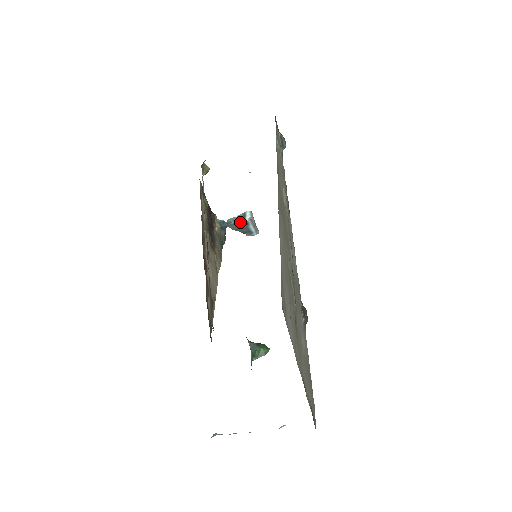
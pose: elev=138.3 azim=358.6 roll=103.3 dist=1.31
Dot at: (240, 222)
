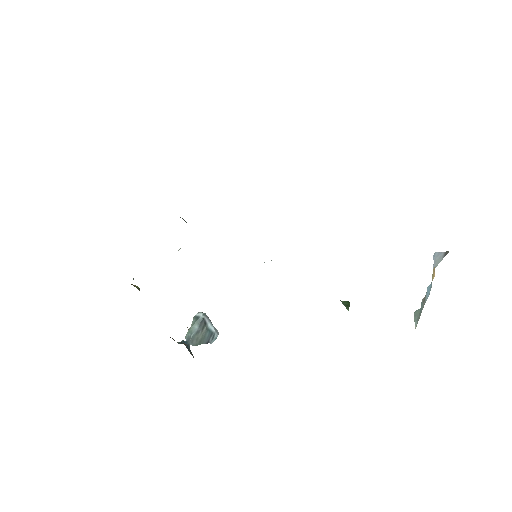
Dot at: (198, 328)
